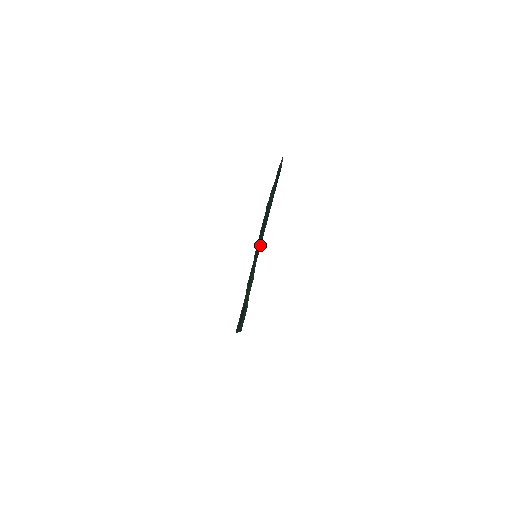
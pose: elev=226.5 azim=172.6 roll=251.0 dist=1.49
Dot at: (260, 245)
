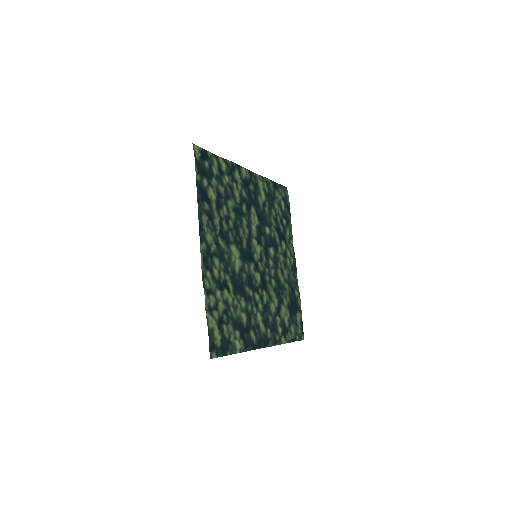
Dot at: (207, 253)
